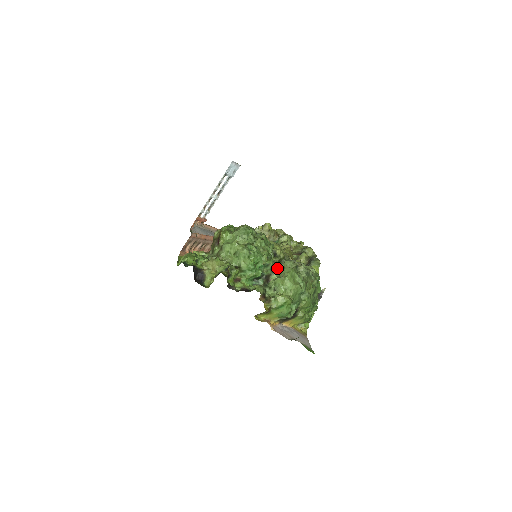
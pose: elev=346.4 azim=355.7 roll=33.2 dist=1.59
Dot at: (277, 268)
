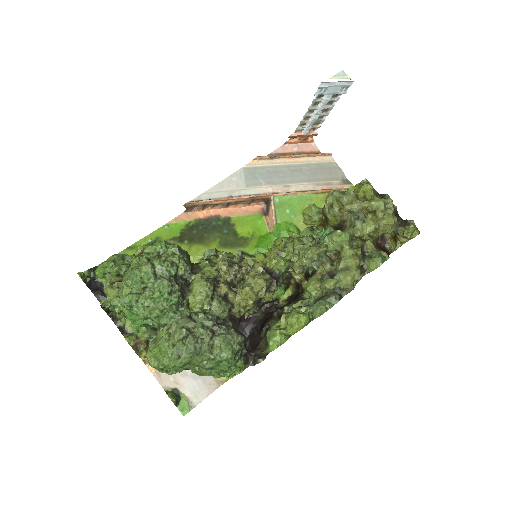
Dot at: (166, 327)
